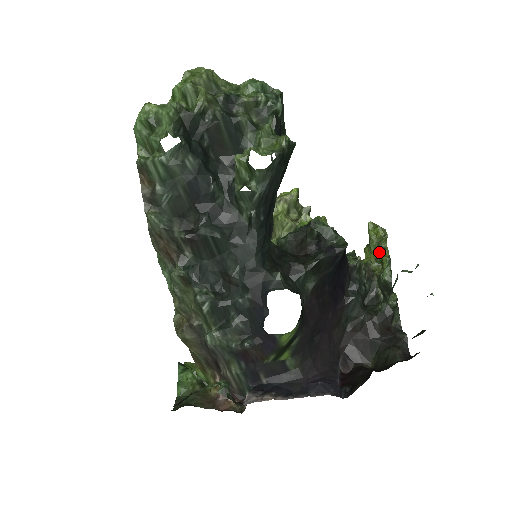
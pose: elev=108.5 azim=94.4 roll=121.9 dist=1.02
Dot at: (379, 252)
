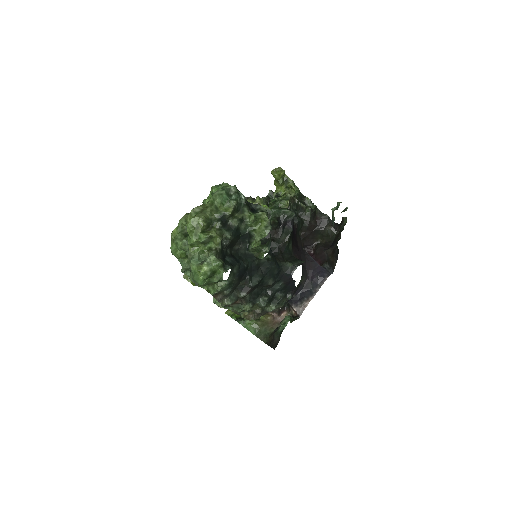
Dot at: (285, 182)
